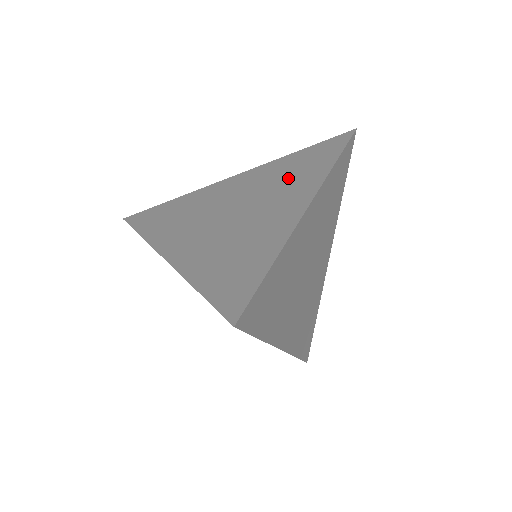
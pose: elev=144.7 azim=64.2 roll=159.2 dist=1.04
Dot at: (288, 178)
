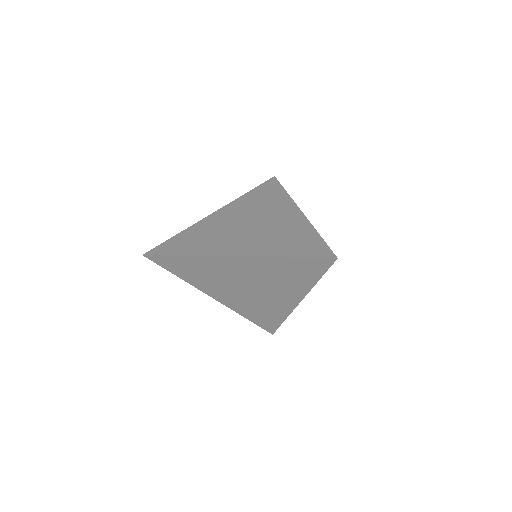
Dot at: (265, 204)
